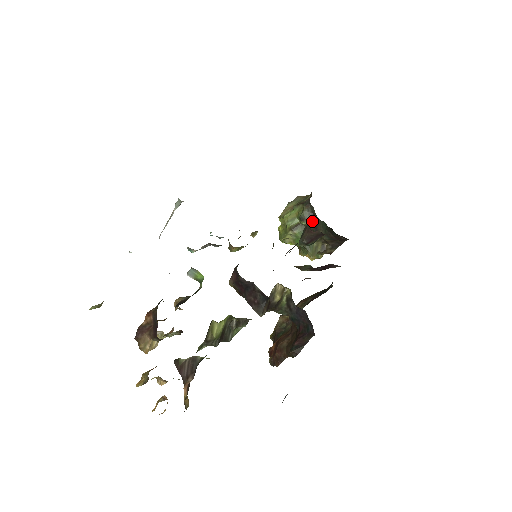
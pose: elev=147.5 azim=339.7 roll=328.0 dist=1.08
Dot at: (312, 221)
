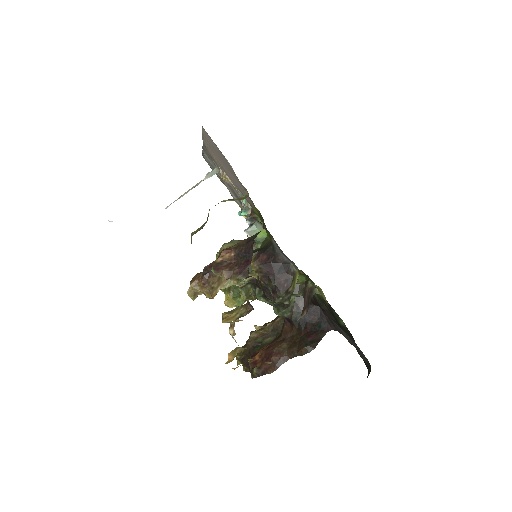
Dot at: occluded
